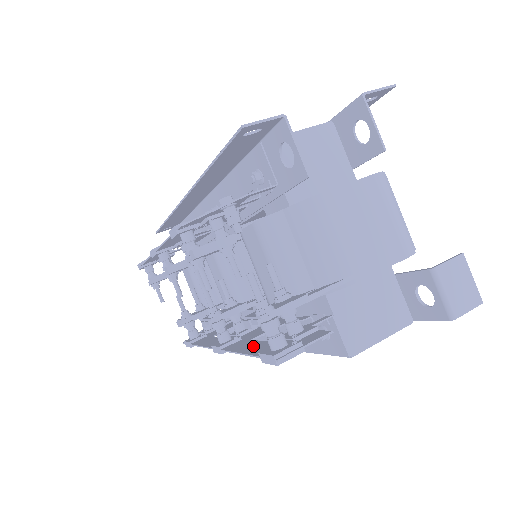
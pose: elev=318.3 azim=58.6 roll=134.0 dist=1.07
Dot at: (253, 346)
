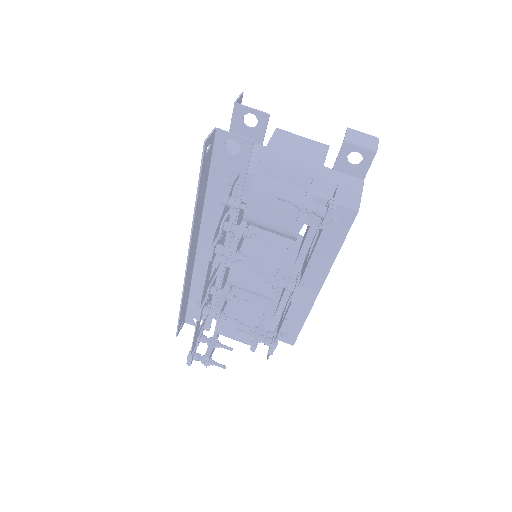
Dot at: (312, 251)
